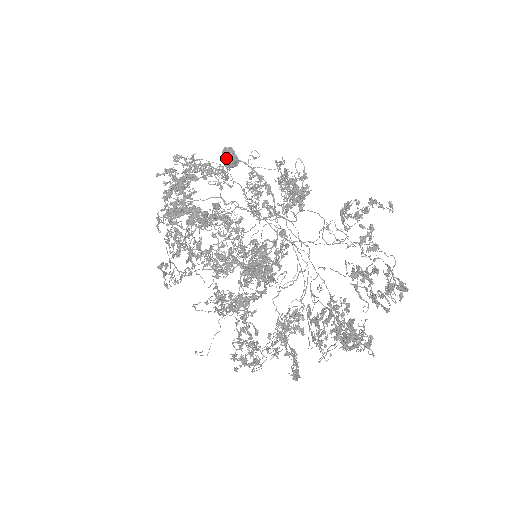
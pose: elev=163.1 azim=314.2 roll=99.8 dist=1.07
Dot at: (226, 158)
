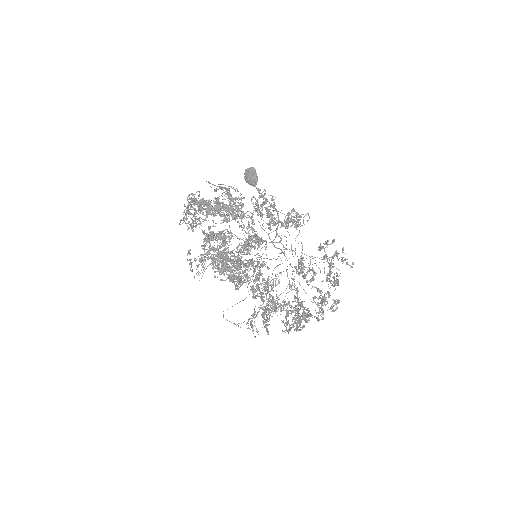
Dot at: (249, 179)
